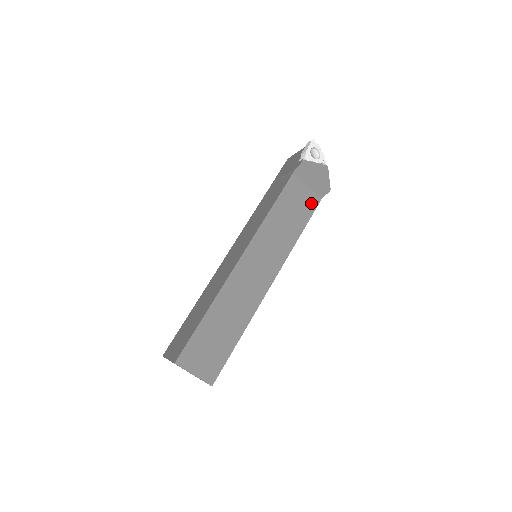
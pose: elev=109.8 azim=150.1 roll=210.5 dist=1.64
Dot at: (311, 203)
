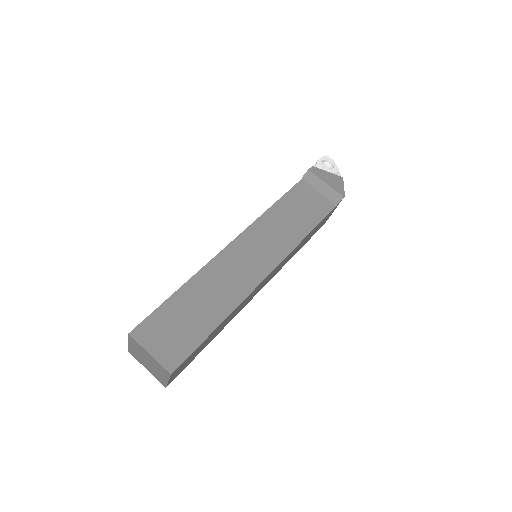
Dot at: (322, 208)
